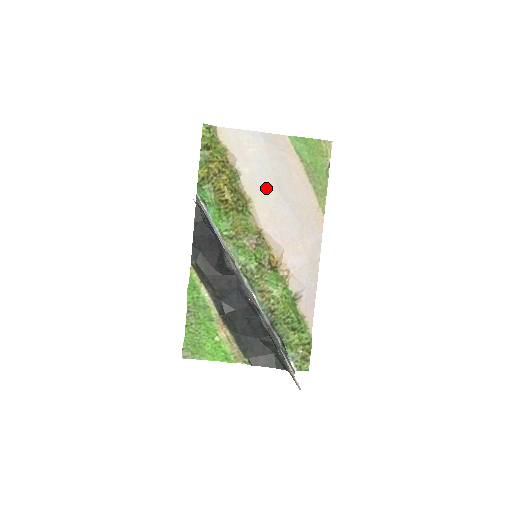
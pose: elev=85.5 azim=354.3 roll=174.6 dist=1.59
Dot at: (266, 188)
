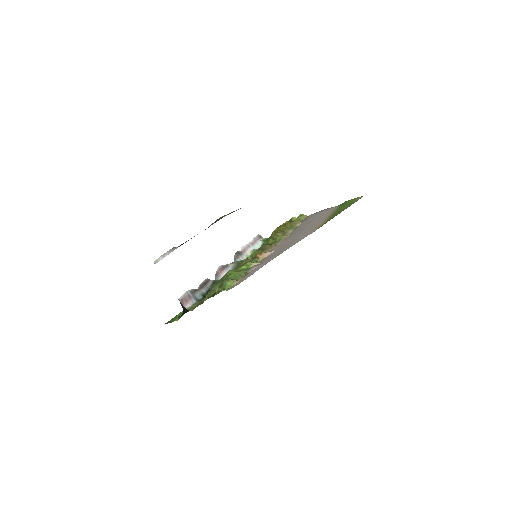
Dot at: (301, 228)
